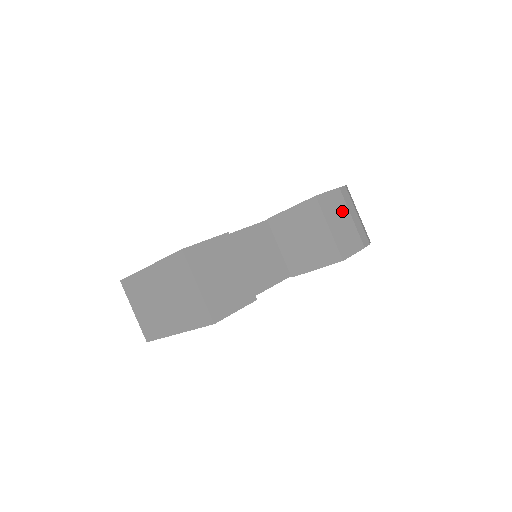
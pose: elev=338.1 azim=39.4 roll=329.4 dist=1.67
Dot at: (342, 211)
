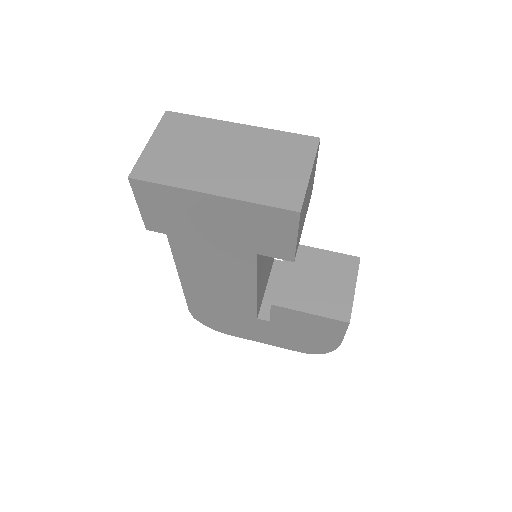
Dot at: occluded
